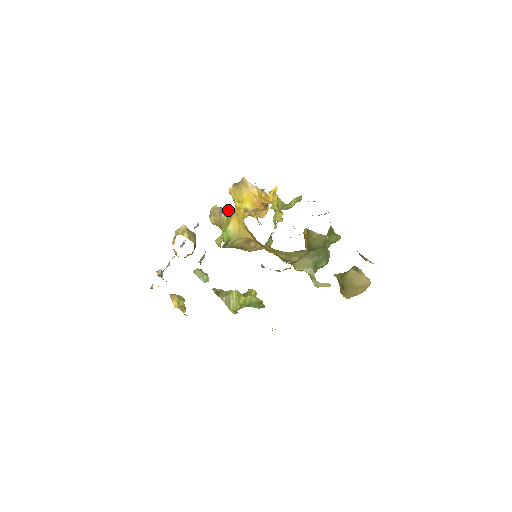
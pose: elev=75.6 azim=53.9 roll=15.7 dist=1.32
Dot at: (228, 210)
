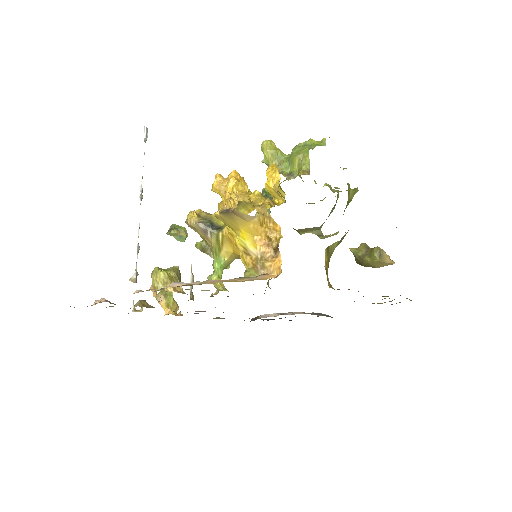
Dot at: (215, 229)
